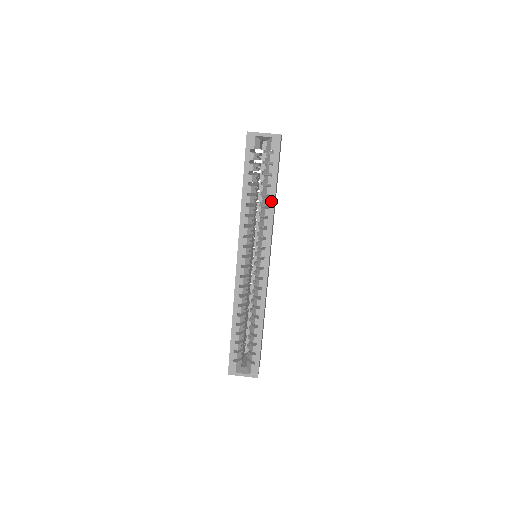
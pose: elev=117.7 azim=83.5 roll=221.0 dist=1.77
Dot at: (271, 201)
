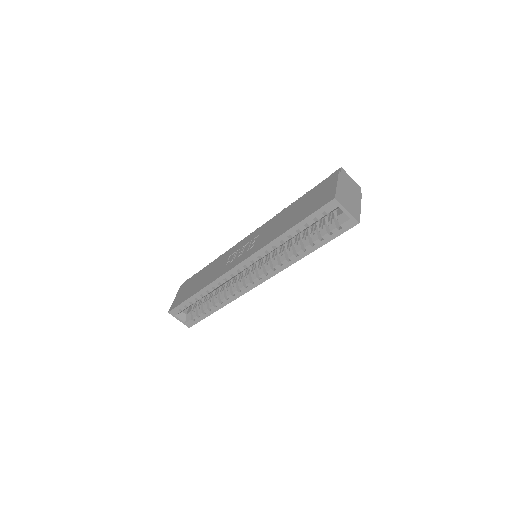
Dot at: (303, 254)
